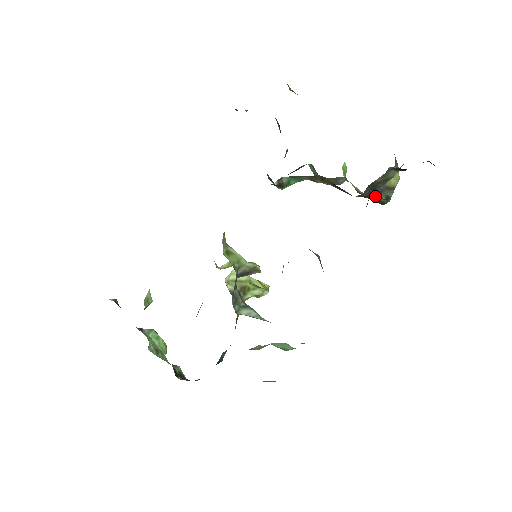
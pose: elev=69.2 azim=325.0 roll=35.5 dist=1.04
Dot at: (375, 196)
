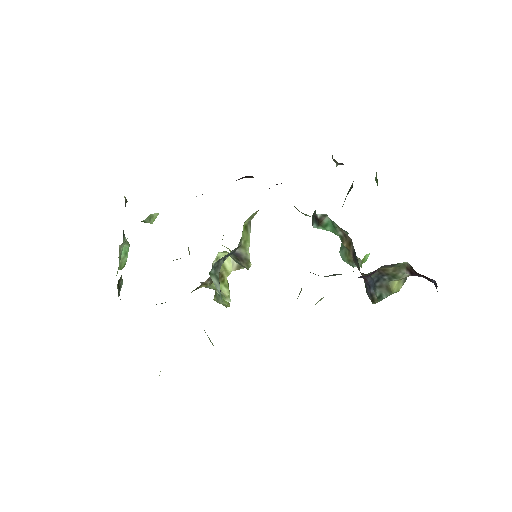
Dot at: (373, 287)
